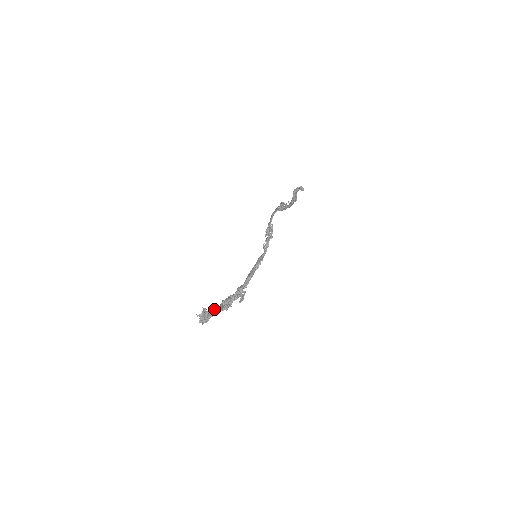
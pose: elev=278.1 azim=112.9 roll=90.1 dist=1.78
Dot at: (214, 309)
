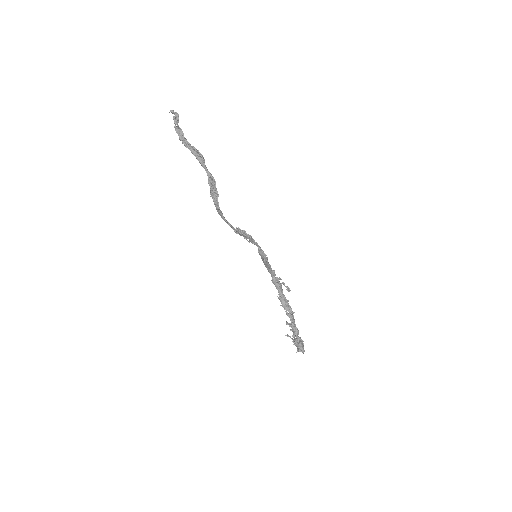
Dot at: (296, 333)
